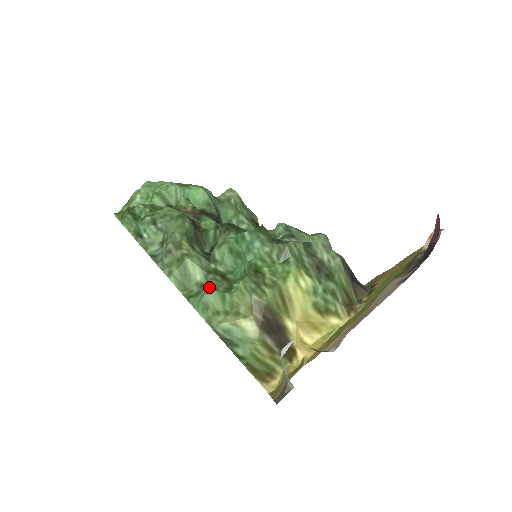
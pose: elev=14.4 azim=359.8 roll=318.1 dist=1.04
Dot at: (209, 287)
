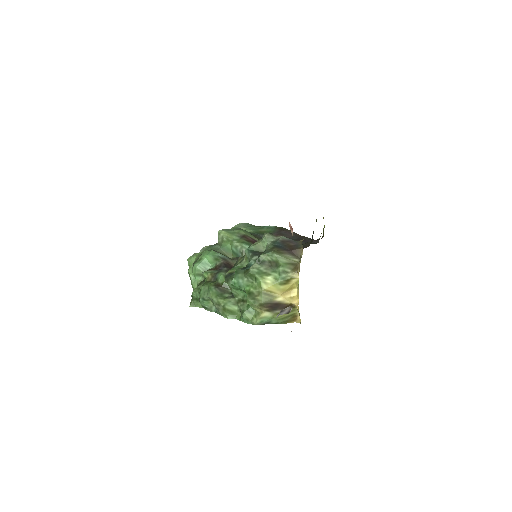
Dot at: (241, 312)
